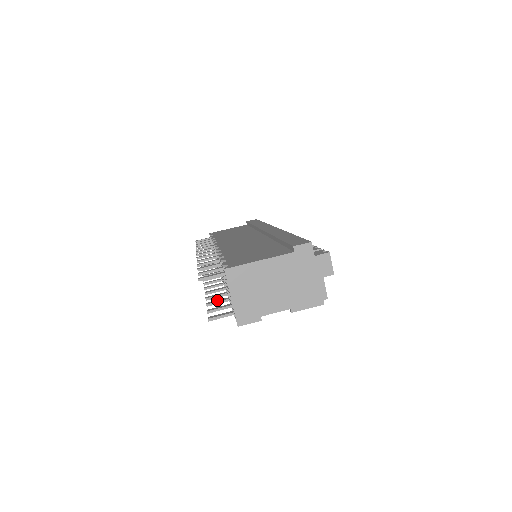
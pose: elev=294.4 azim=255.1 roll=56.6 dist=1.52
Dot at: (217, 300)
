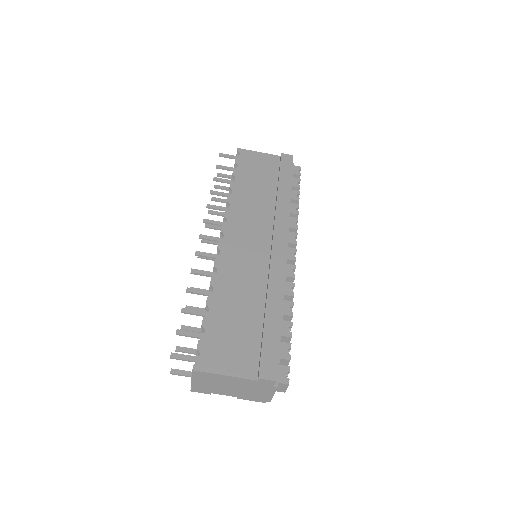
Dot at: (192, 327)
